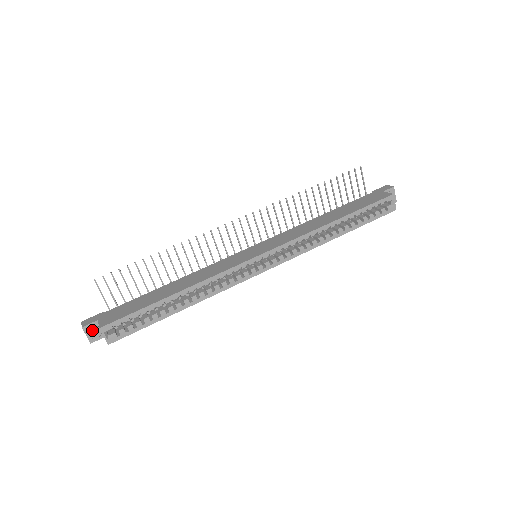
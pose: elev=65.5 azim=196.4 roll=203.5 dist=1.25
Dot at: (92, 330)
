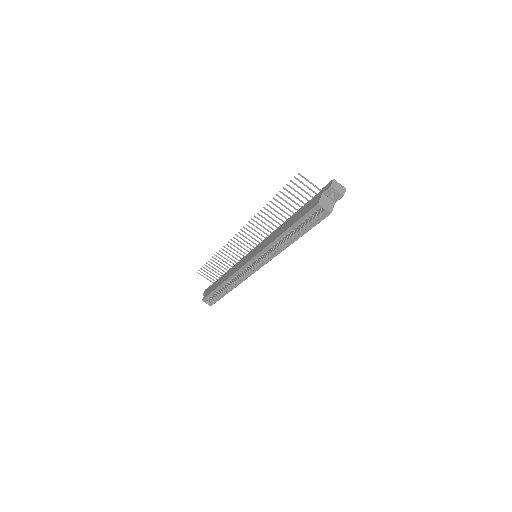
Dot at: occluded
